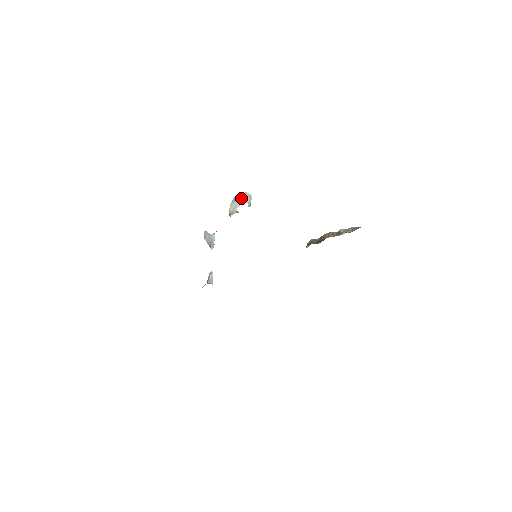
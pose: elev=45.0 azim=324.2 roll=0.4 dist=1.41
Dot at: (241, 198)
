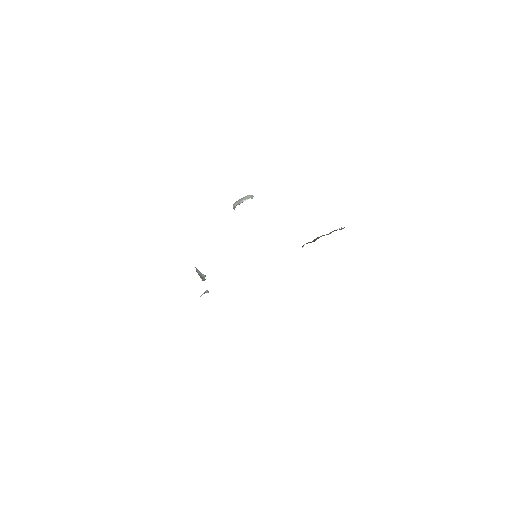
Dot at: (243, 198)
